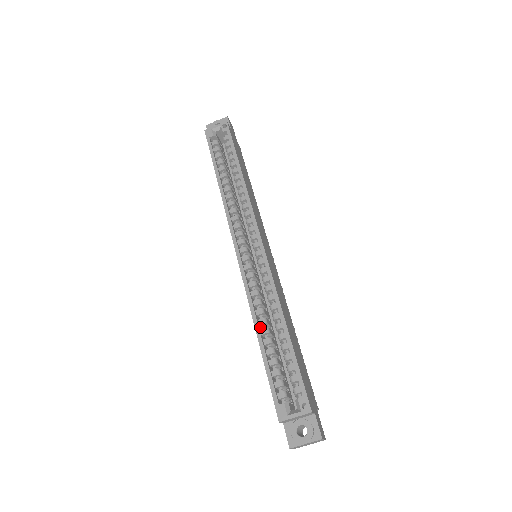
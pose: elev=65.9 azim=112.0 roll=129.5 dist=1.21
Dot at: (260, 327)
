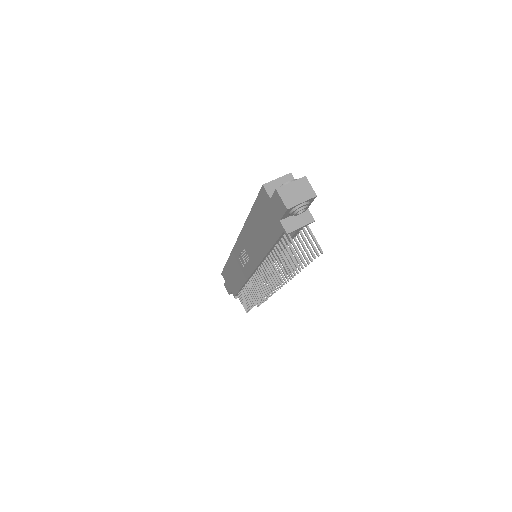
Dot at: occluded
